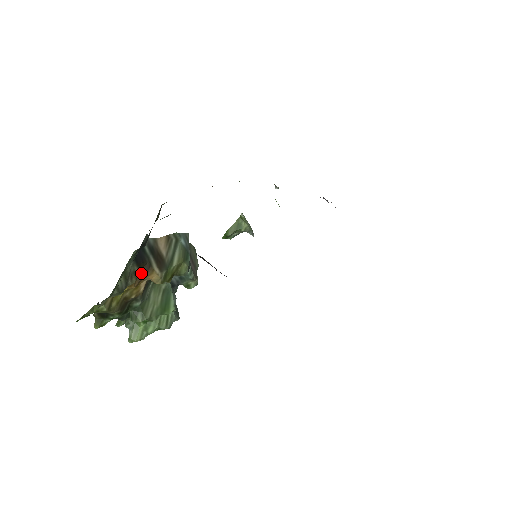
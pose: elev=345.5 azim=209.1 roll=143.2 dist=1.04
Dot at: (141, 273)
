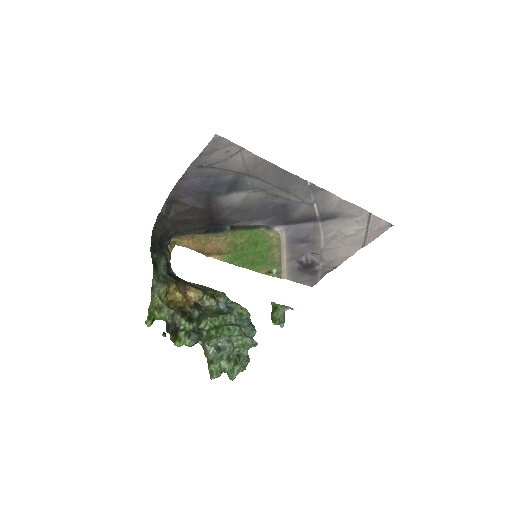
Dot at: (181, 288)
